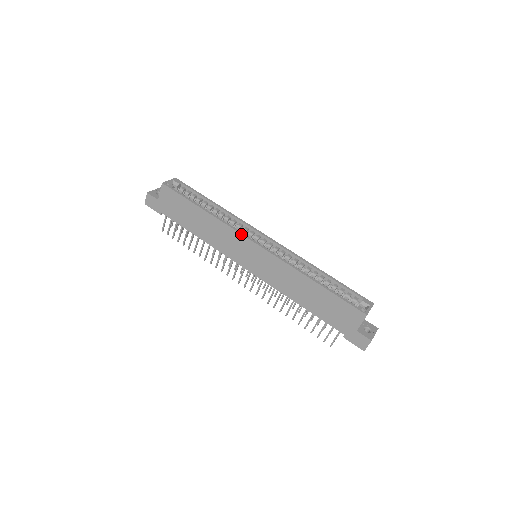
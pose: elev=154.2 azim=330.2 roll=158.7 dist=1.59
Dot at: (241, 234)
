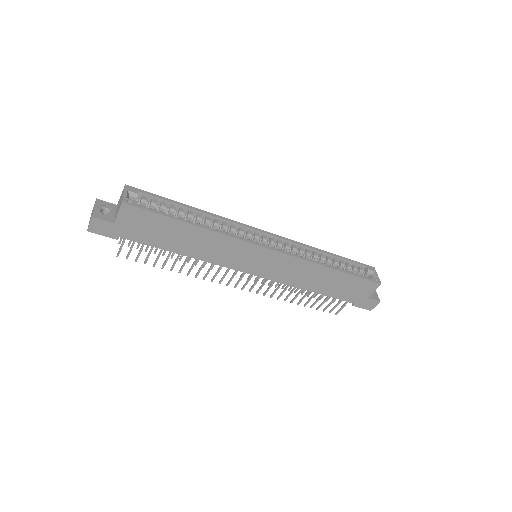
Dot at: (249, 242)
